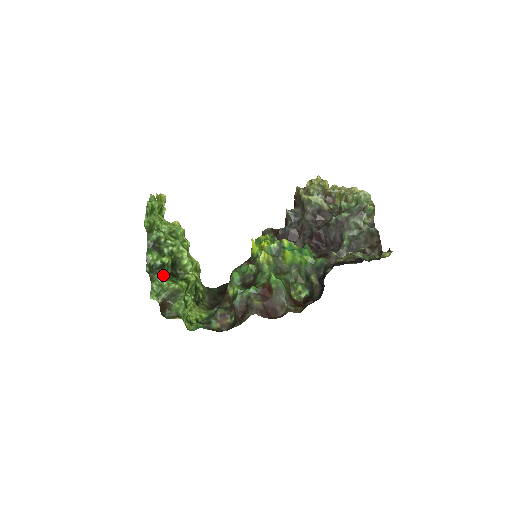
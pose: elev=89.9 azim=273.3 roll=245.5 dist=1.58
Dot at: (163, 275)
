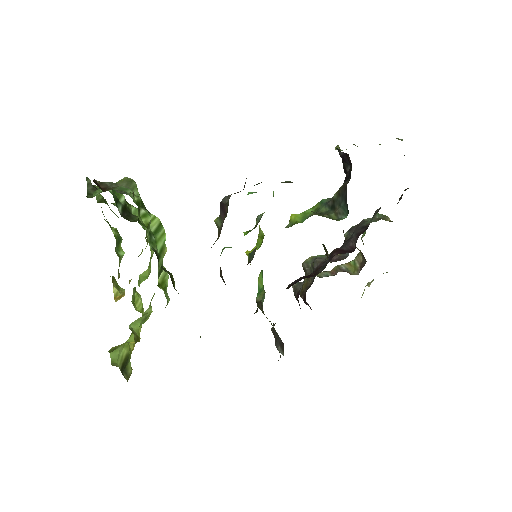
Dot at: (109, 191)
